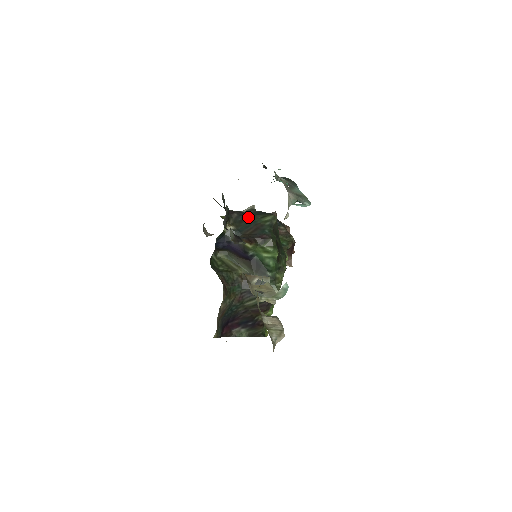
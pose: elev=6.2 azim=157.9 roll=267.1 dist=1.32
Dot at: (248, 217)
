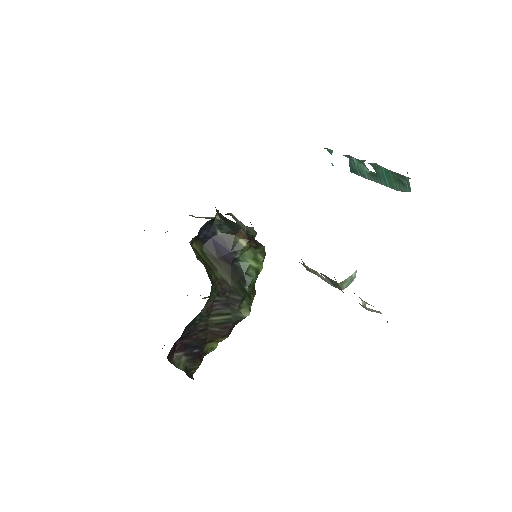
Dot at: (228, 219)
